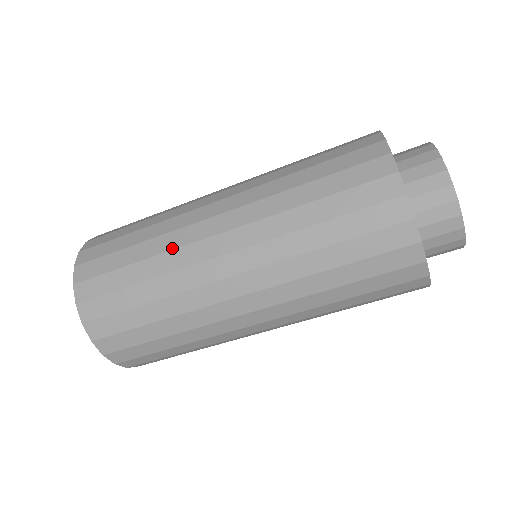
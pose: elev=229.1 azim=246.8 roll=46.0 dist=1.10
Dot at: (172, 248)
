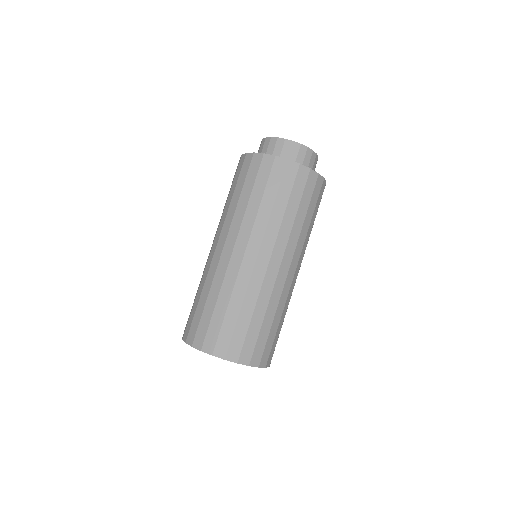
Dot at: (234, 284)
